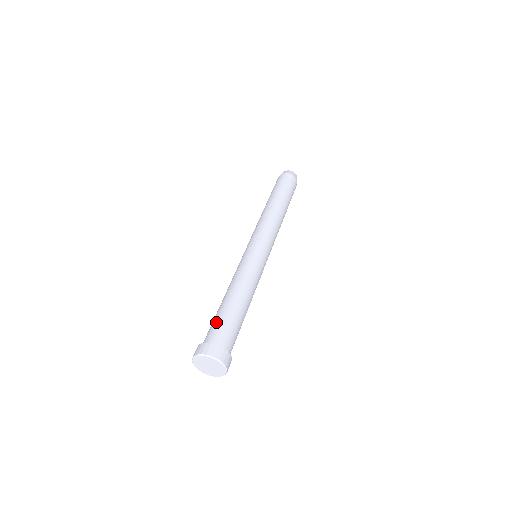
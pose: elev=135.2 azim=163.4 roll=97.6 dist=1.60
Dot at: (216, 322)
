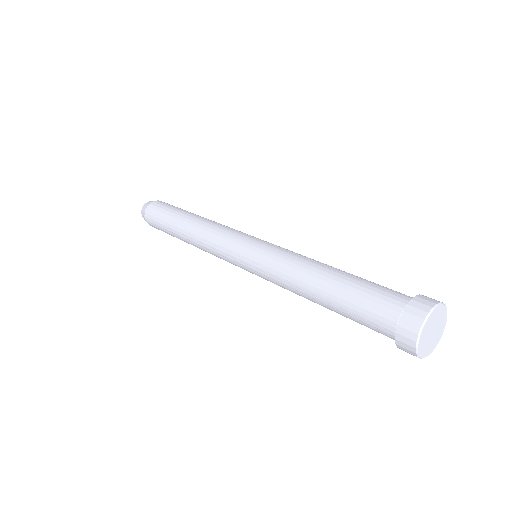
Dot at: (377, 285)
